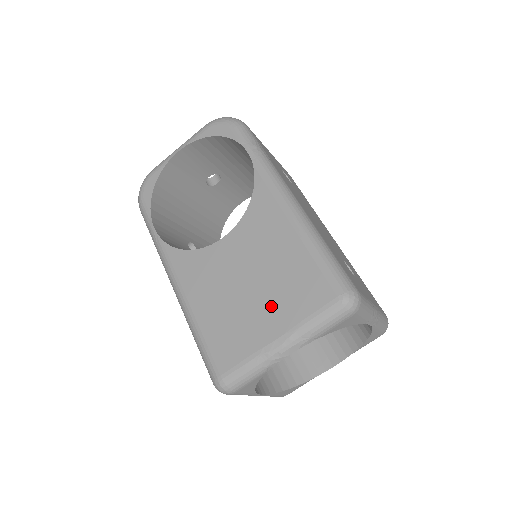
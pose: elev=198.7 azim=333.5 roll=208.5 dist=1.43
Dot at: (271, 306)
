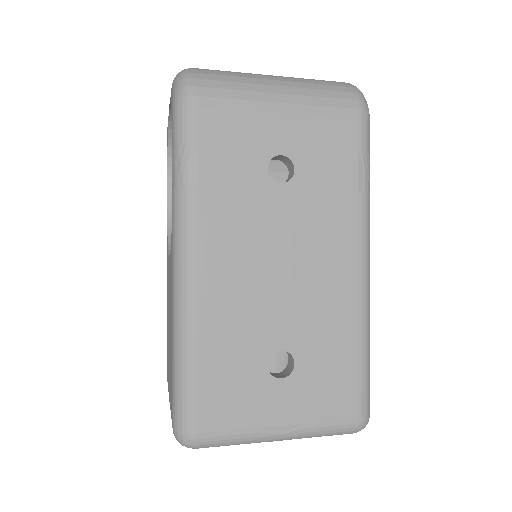
Dot at: (169, 369)
